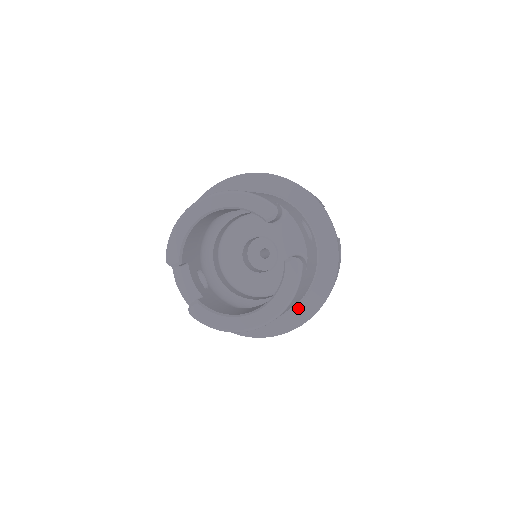
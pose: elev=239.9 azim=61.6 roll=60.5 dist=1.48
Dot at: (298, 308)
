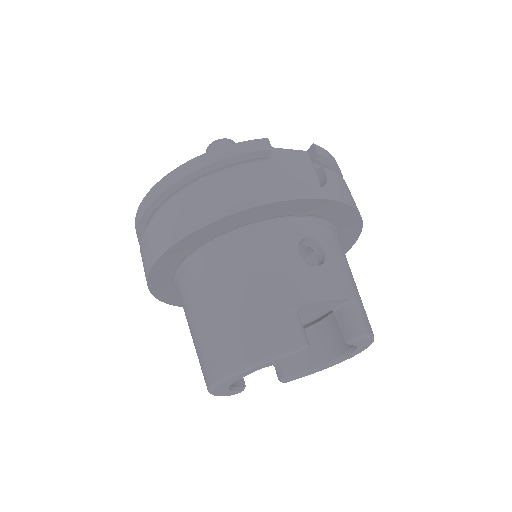
Dot at: occluded
